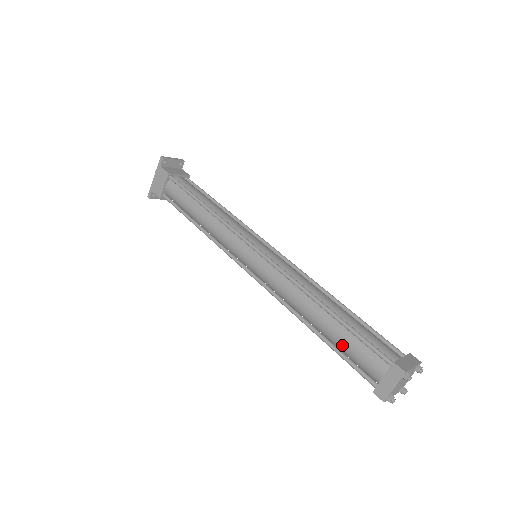
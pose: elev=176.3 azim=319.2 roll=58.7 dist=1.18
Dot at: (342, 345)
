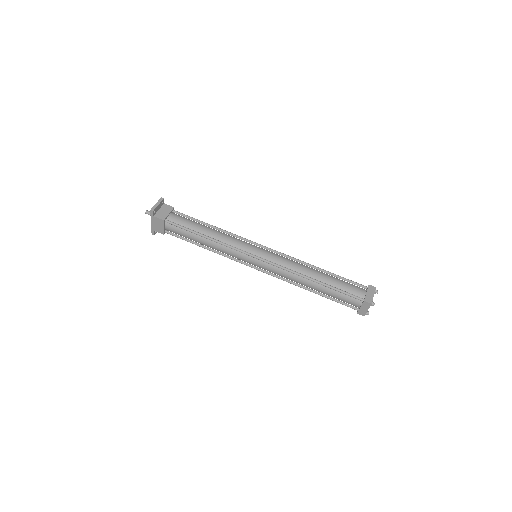
Dot at: (333, 296)
